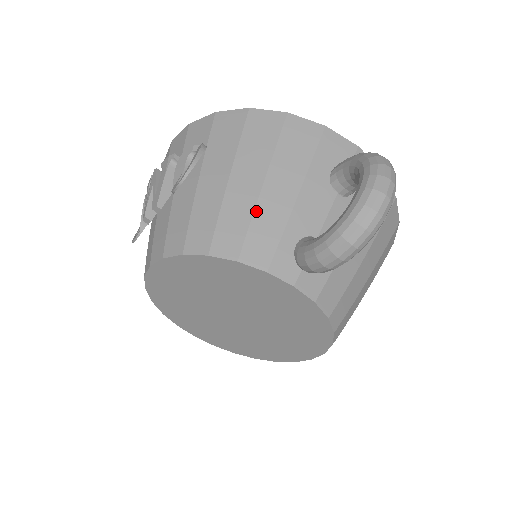
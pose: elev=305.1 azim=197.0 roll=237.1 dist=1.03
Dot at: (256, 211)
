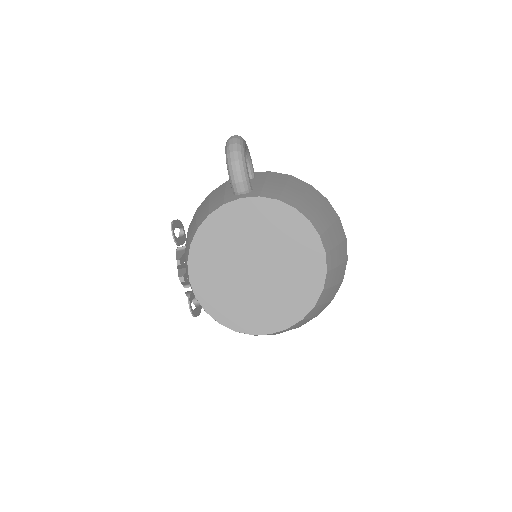
Dot at: (209, 206)
